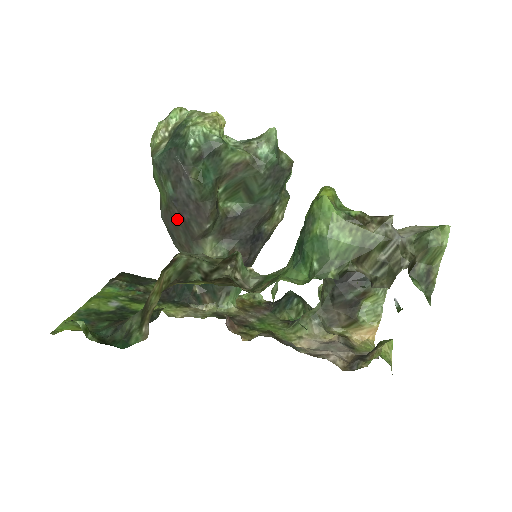
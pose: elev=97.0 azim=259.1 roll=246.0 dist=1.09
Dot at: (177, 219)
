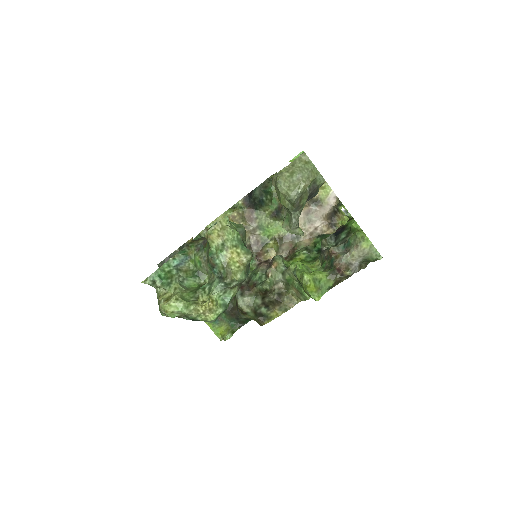
Dot at: occluded
